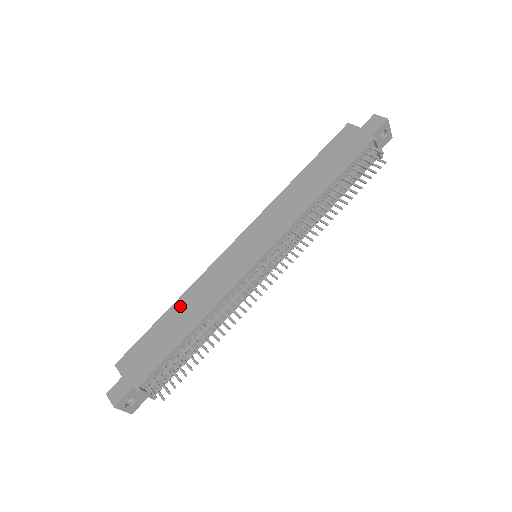
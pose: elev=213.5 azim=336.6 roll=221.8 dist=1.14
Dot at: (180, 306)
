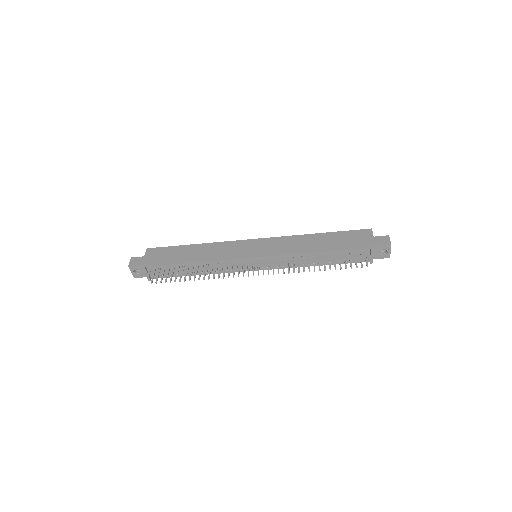
Dot at: (198, 247)
